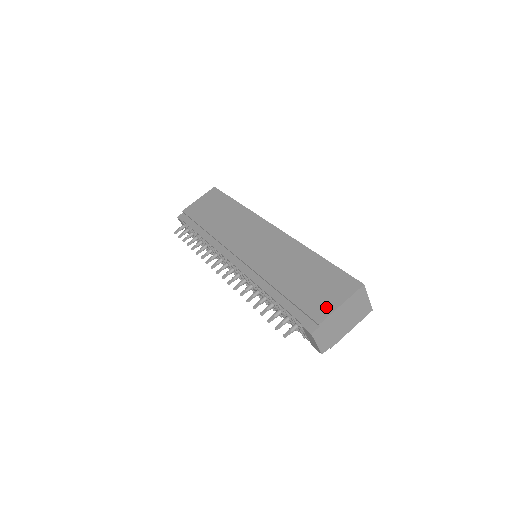
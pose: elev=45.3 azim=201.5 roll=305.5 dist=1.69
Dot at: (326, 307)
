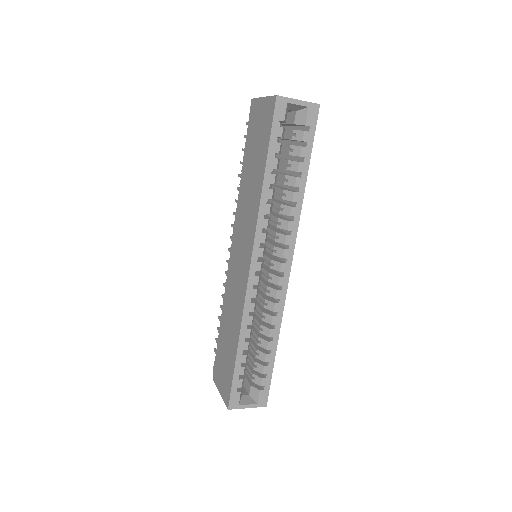
Dot at: (218, 380)
